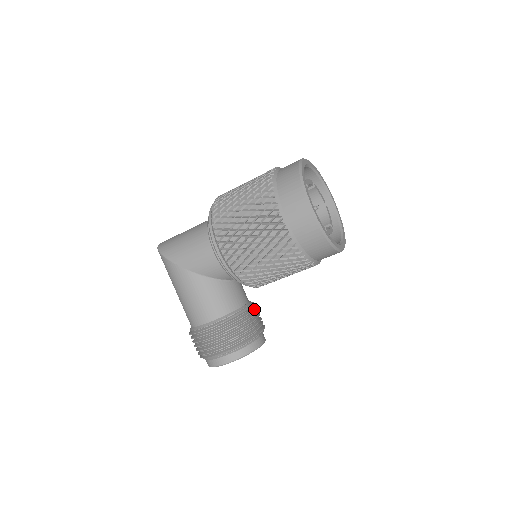
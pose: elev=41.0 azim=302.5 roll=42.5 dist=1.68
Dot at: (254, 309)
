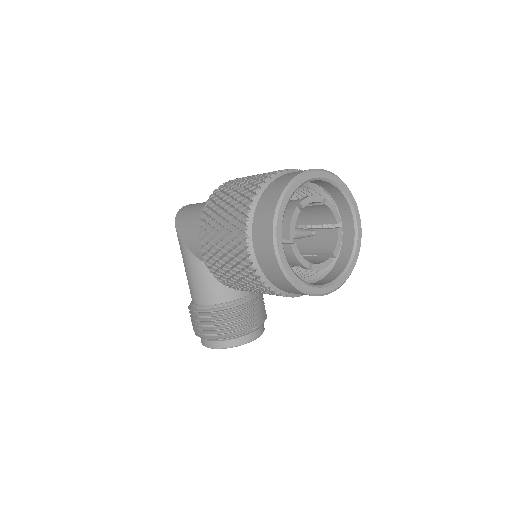
Dot at: (250, 305)
